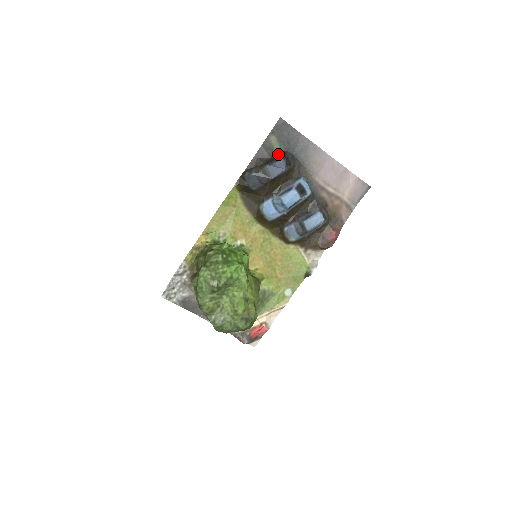
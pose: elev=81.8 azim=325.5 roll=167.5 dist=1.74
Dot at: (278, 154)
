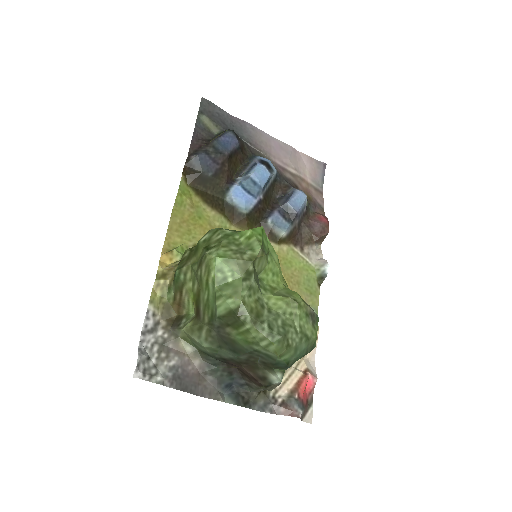
Dot at: (219, 133)
